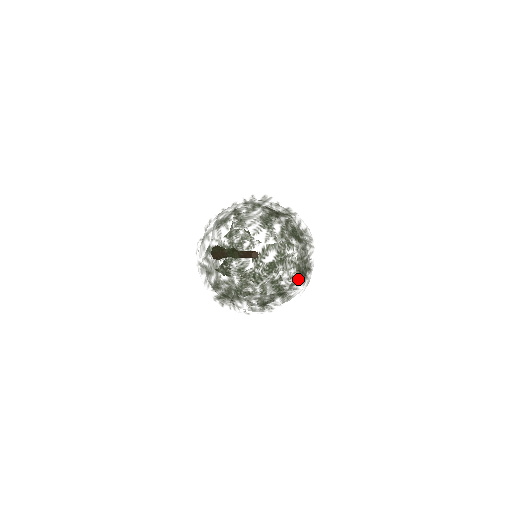
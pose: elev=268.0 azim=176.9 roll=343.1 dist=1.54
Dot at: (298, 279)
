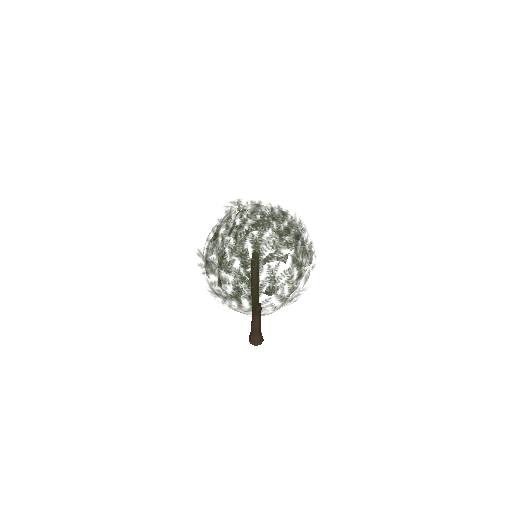
Dot at: (282, 249)
